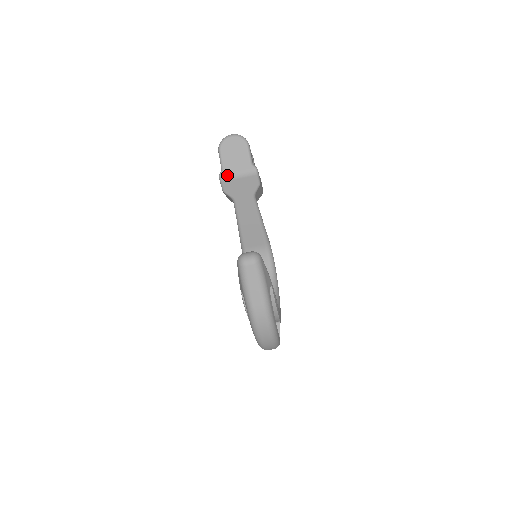
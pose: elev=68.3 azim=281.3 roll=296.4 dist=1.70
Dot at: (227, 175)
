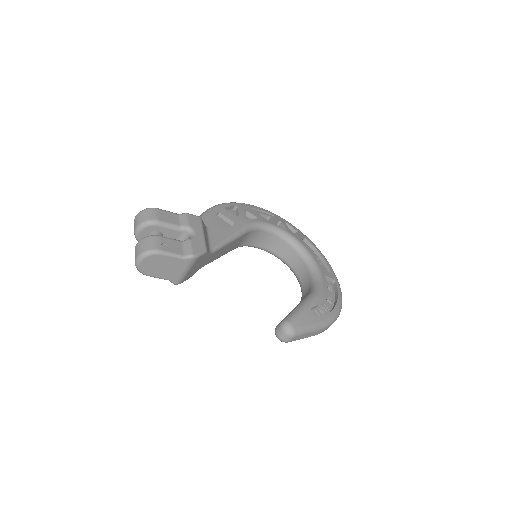
Dot at: (179, 280)
